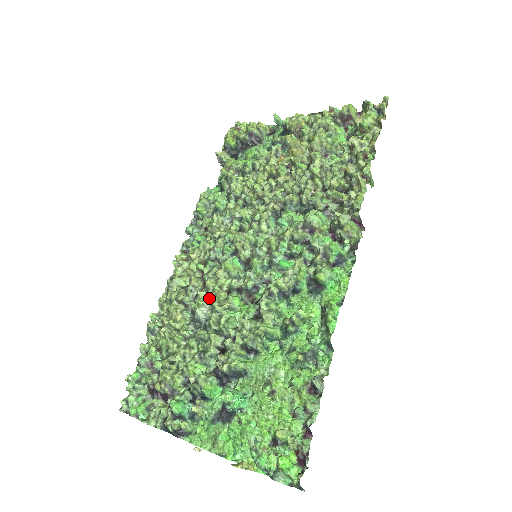
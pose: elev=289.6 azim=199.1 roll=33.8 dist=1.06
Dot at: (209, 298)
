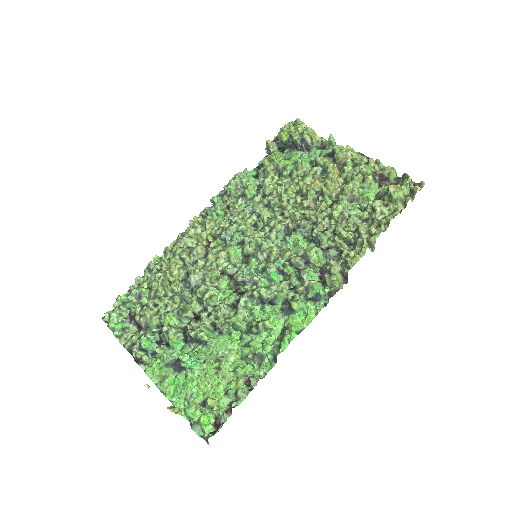
Dot at: (205, 270)
